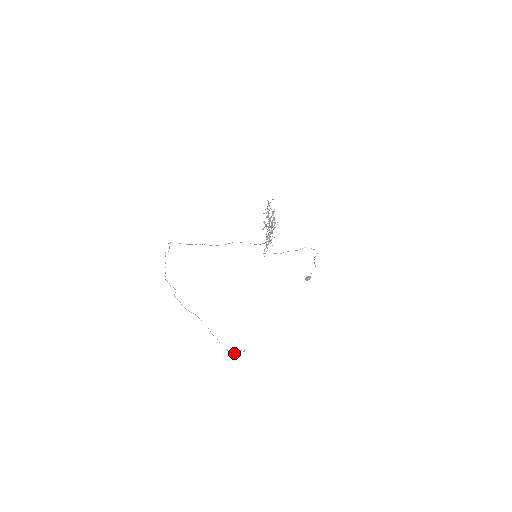
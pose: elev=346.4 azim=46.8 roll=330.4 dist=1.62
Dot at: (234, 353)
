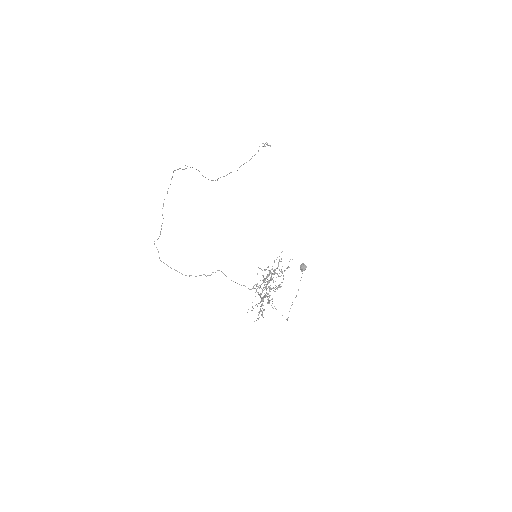
Dot at: (250, 159)
